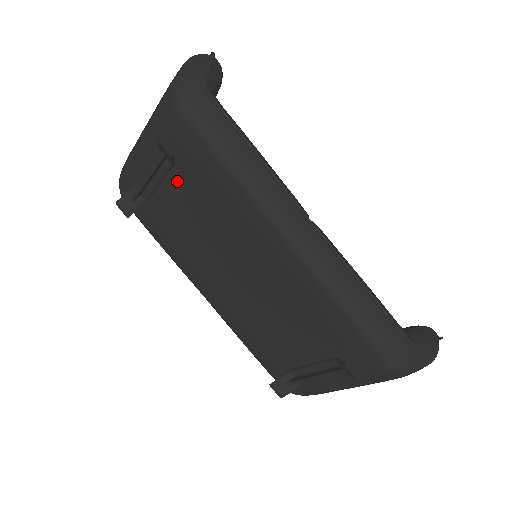
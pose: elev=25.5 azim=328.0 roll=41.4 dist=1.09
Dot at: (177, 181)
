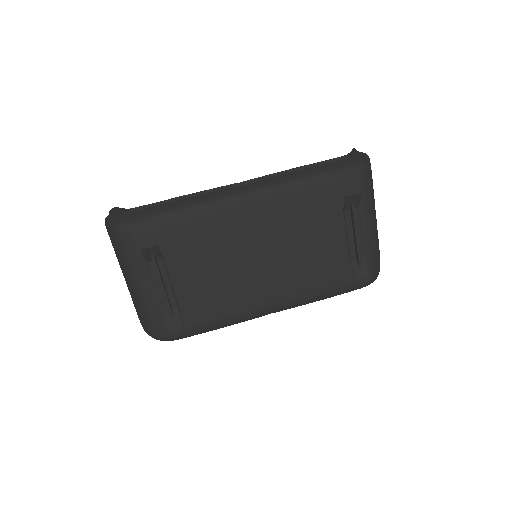
Dot at: (175, 266)
